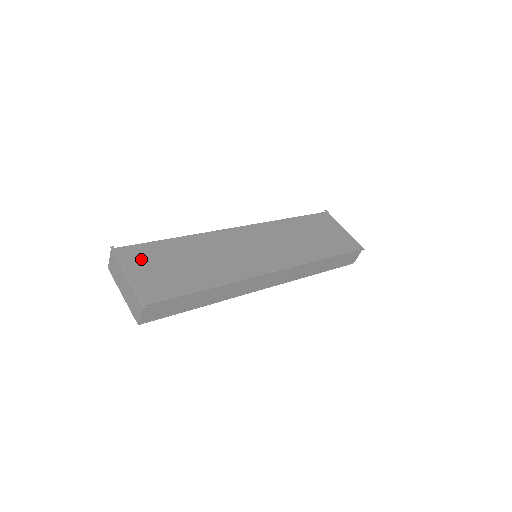
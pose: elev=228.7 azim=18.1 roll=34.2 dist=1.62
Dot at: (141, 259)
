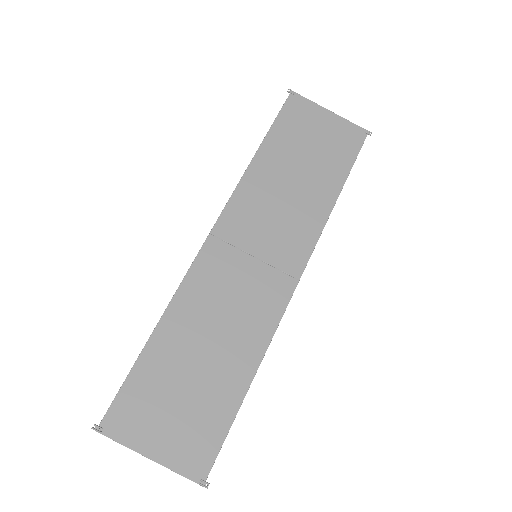
Dot at: (144, 413)
